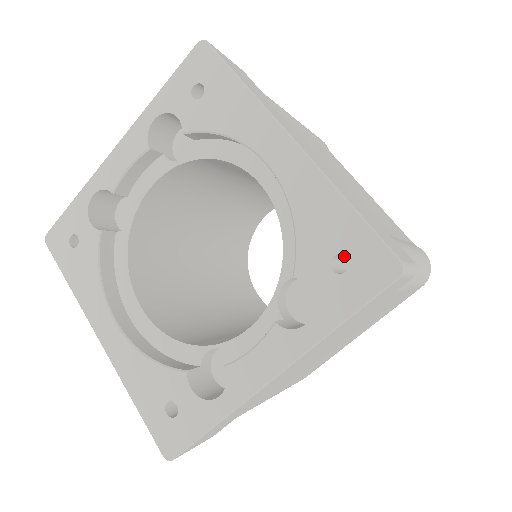
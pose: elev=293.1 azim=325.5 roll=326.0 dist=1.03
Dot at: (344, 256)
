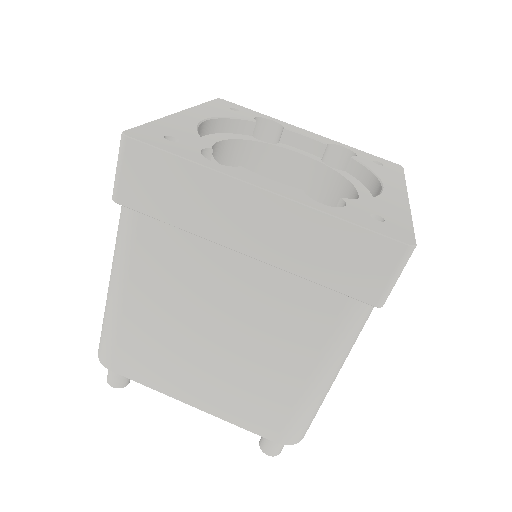
Dot at: occluded
